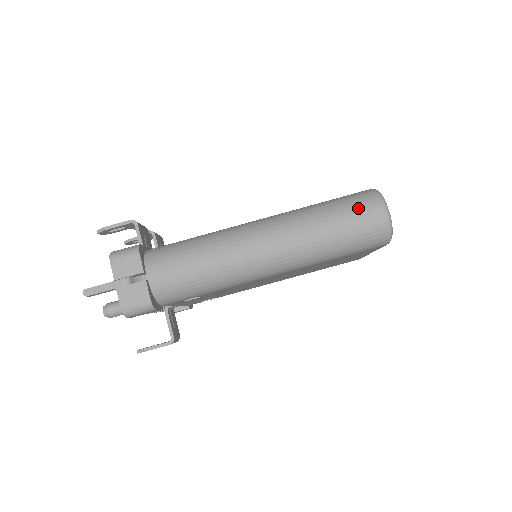
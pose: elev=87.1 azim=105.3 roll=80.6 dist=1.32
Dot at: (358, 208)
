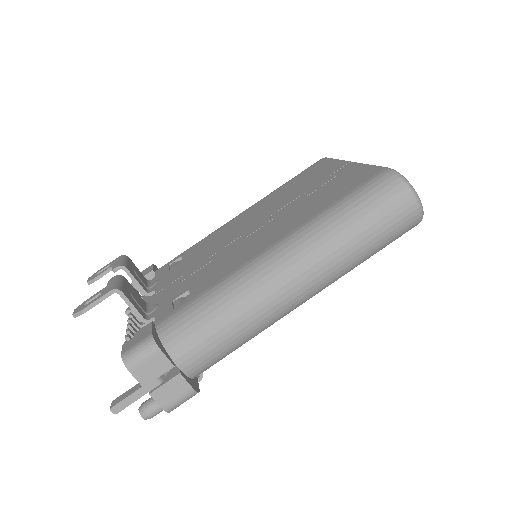
Dot at: (388, 208)
